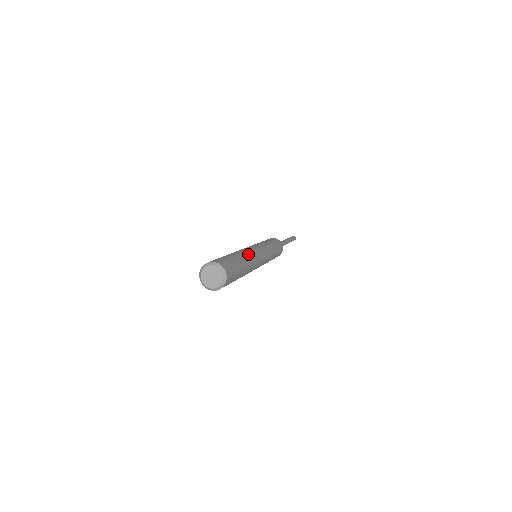
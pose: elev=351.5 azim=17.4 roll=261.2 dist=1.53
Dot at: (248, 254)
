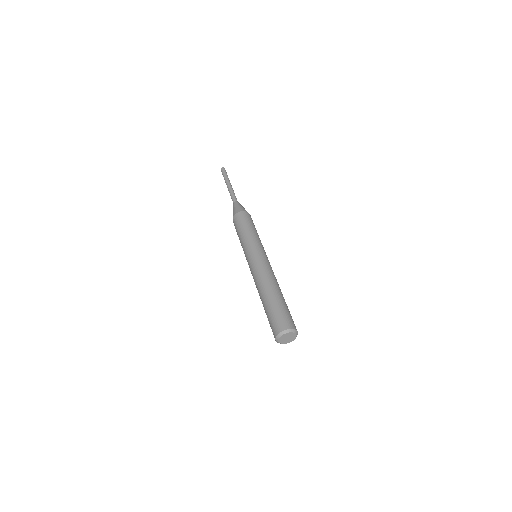
Dot at: occluded
